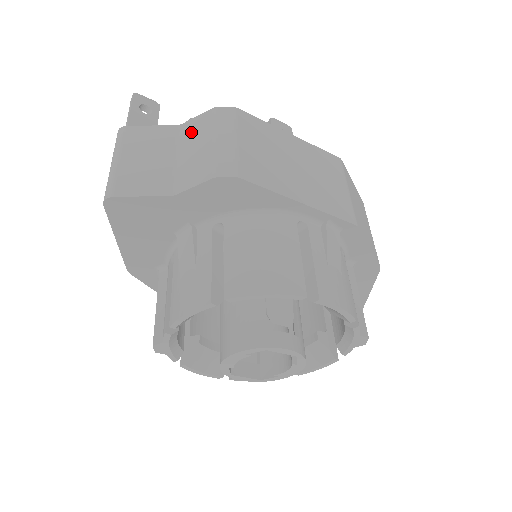
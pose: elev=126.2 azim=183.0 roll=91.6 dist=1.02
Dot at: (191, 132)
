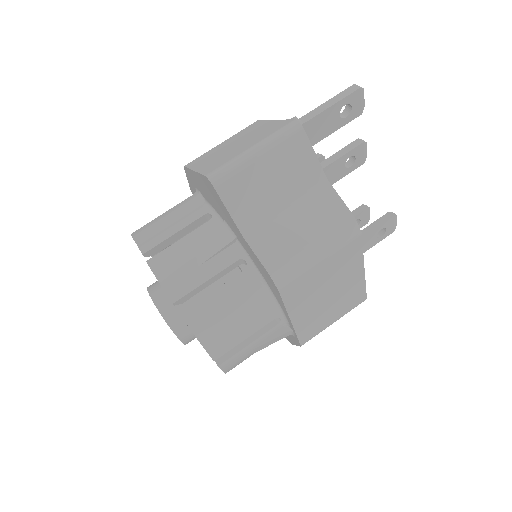
Dot at: (320, 205)
